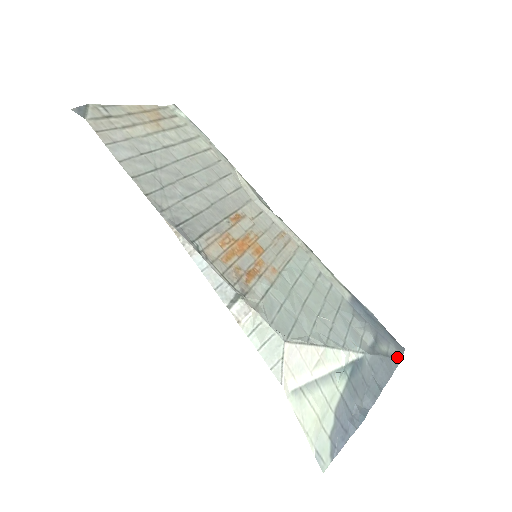
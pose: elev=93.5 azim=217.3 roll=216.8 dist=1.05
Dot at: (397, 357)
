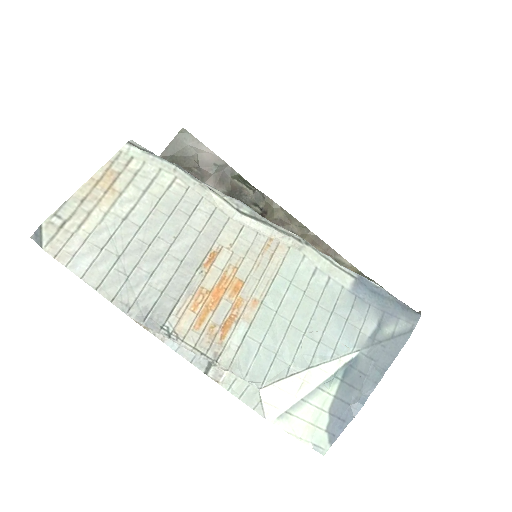
Dot at: (406, 332)
